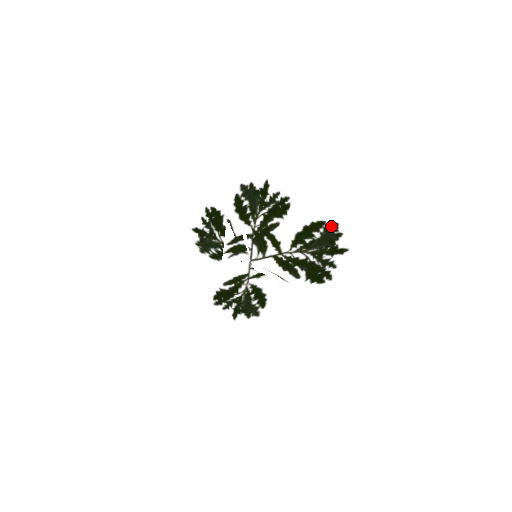
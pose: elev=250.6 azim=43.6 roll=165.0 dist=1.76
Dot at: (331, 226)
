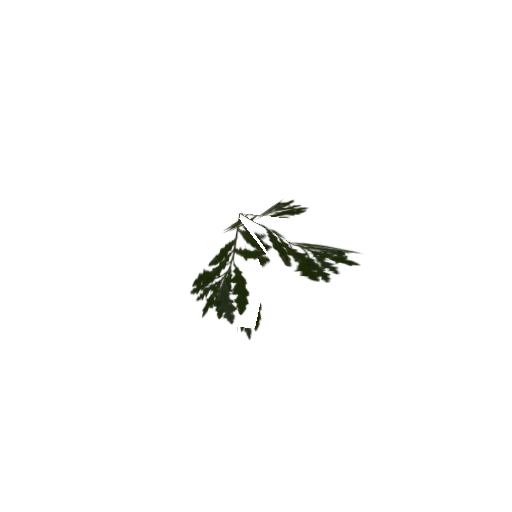
Dot at: (347, 250)
